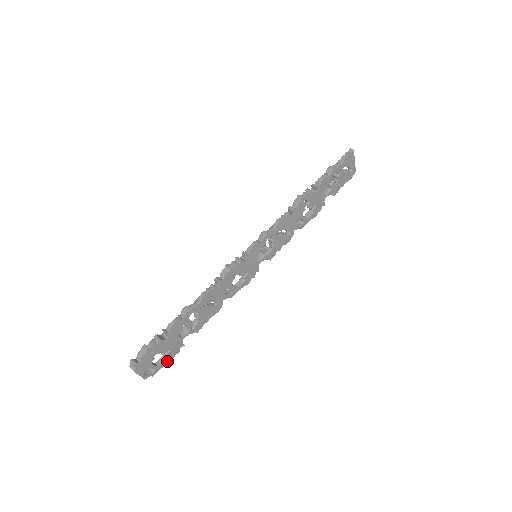
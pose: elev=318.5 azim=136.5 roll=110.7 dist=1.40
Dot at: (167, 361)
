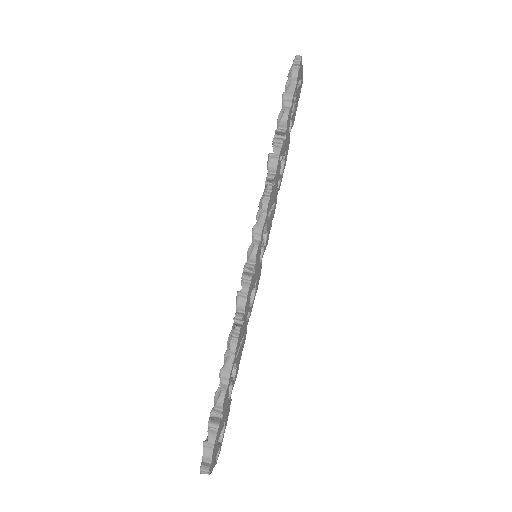
Dot at: (225, 428)
